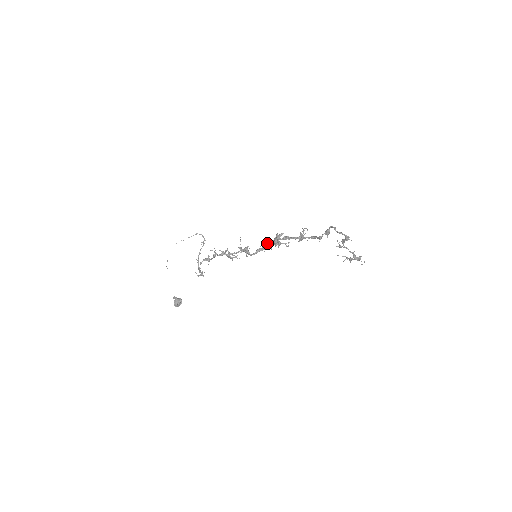
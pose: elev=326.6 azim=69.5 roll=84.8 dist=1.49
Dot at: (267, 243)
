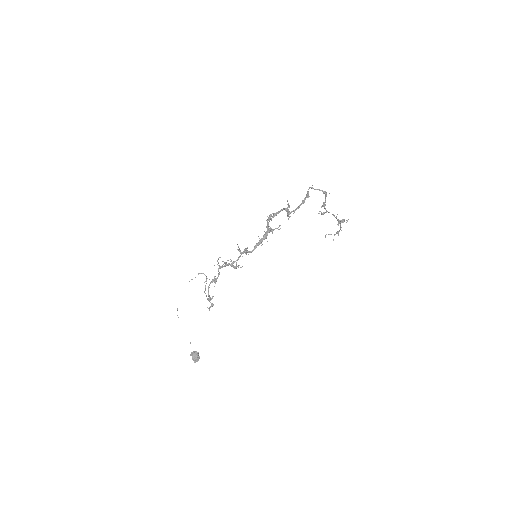
Dot at: occluded
